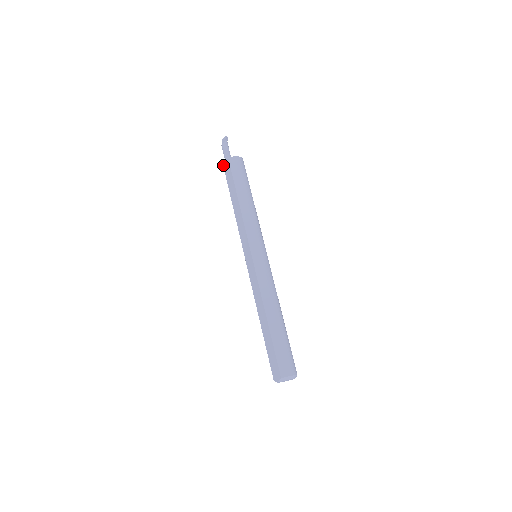
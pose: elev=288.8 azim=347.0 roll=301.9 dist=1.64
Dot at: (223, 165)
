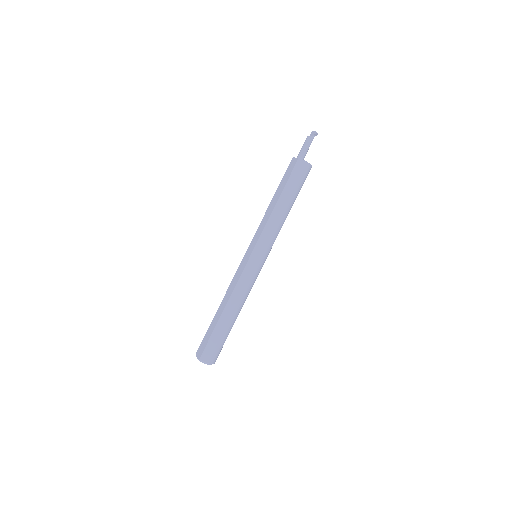
Dot at: (292, 158)
